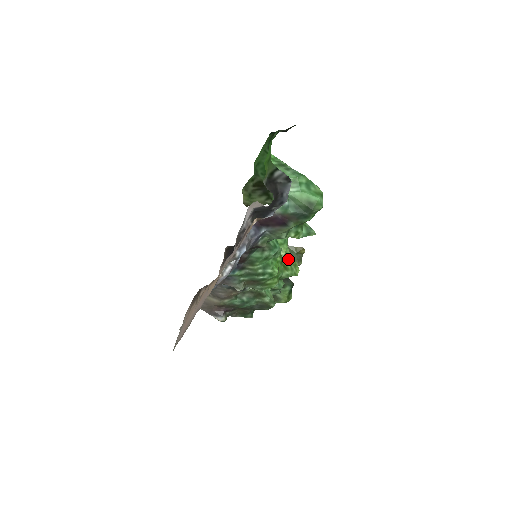
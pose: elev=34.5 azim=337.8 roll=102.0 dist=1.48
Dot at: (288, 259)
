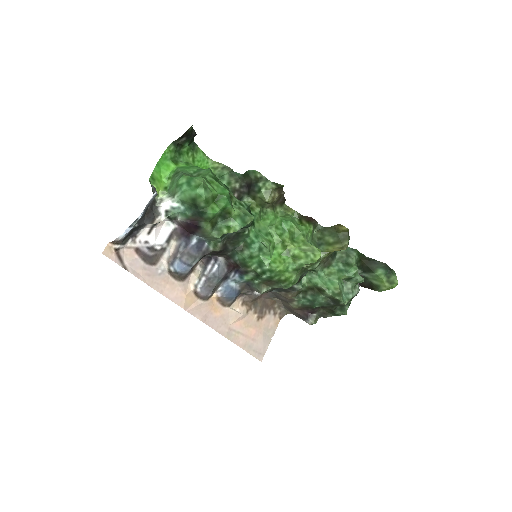
Dot at: (300, 247)
